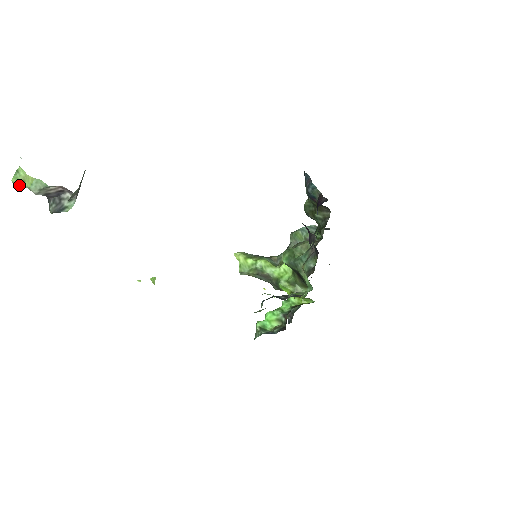
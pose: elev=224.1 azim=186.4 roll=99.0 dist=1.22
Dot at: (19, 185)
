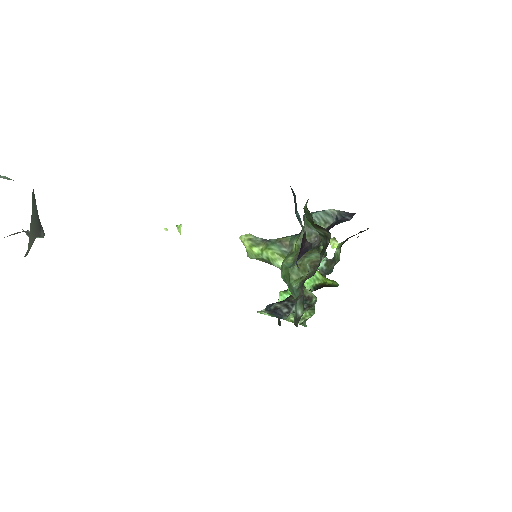
Dot at: out of frame
